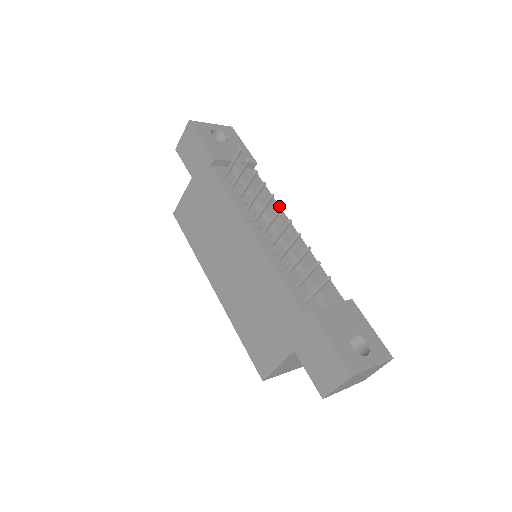
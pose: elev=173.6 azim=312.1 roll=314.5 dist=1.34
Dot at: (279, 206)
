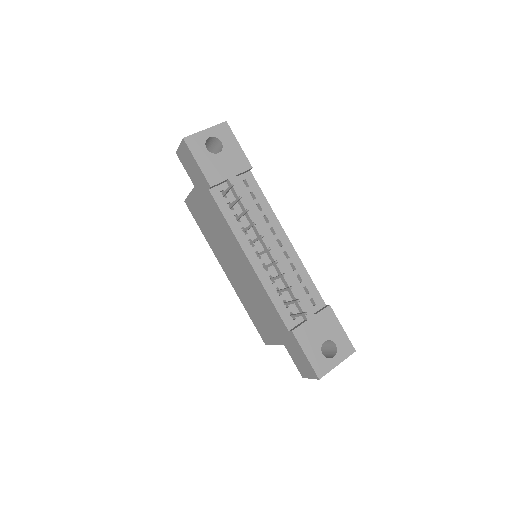
Dot at: (273, 213)
